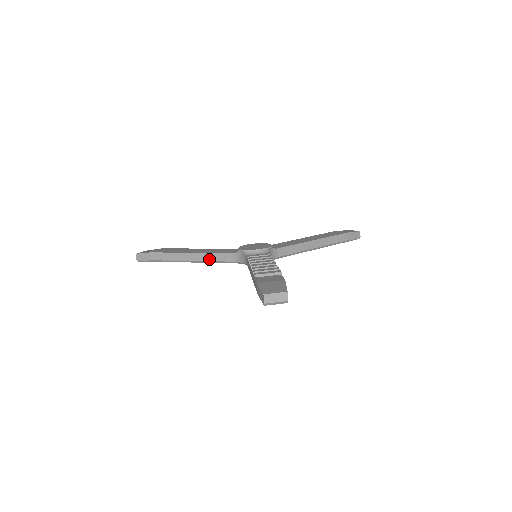
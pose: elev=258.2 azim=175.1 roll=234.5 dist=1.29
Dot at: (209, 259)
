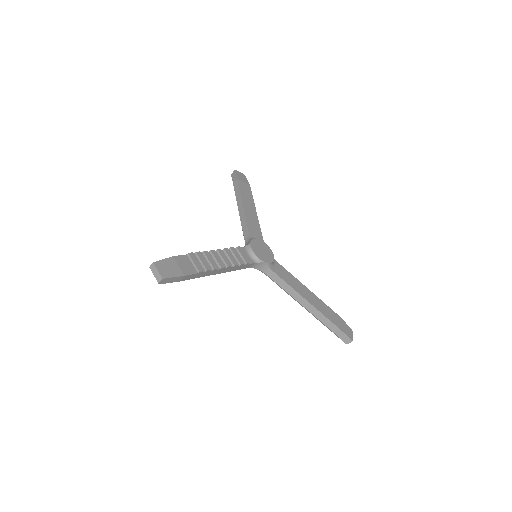
Dot at: (242, 223)
